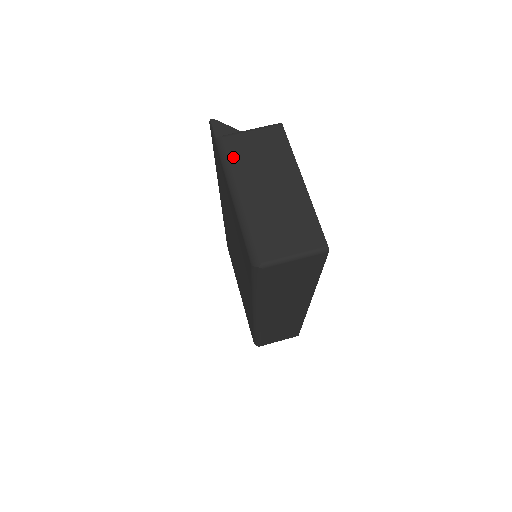
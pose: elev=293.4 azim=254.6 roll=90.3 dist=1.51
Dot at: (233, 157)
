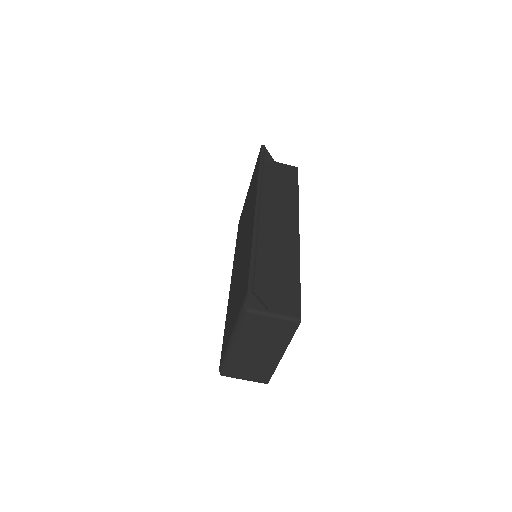
Dot at: (246, 327)
